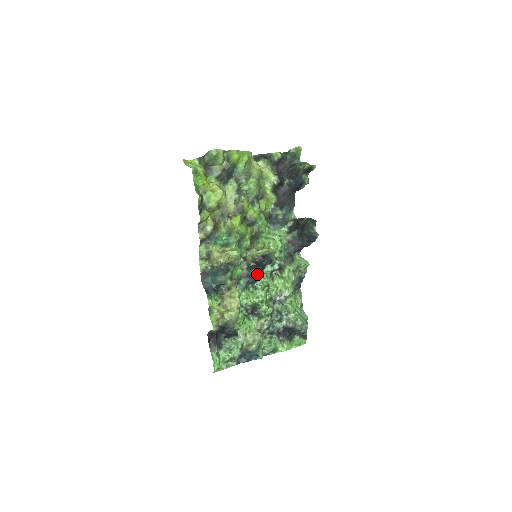
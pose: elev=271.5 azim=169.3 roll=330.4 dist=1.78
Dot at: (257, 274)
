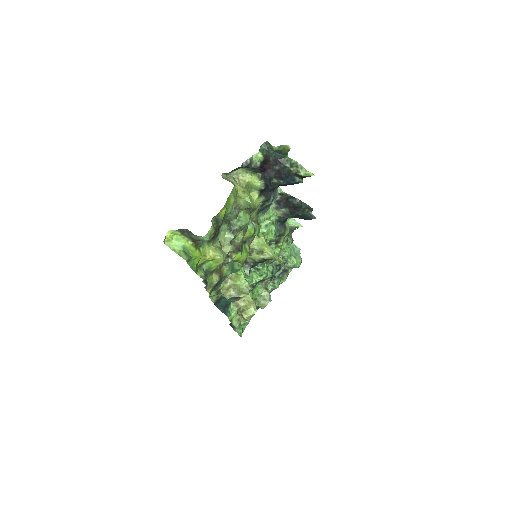
Dot at: (258, 263)
